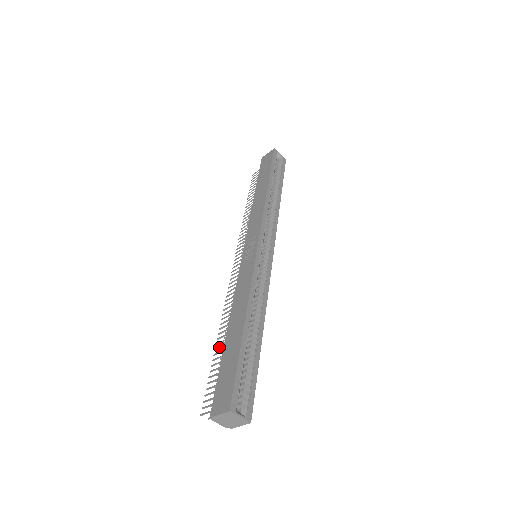
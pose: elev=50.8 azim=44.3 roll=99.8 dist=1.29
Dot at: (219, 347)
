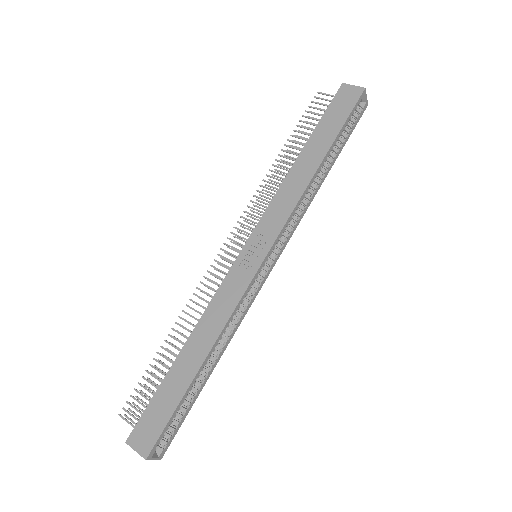
Dot at: (166, 350)
